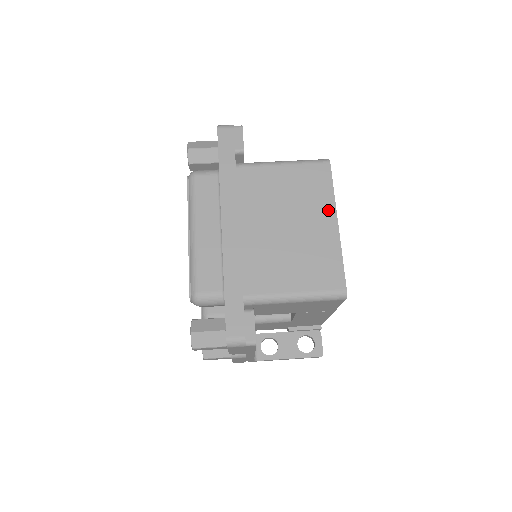
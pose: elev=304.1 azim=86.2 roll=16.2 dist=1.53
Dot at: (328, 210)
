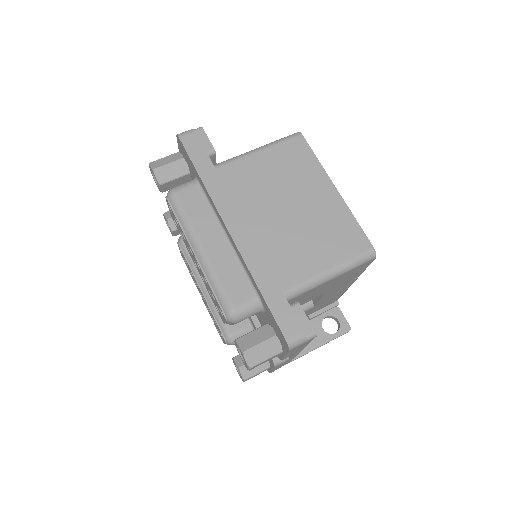
Dot at: (321, 179)
